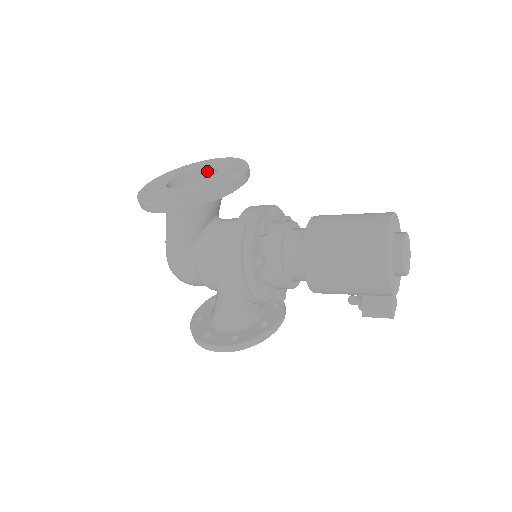
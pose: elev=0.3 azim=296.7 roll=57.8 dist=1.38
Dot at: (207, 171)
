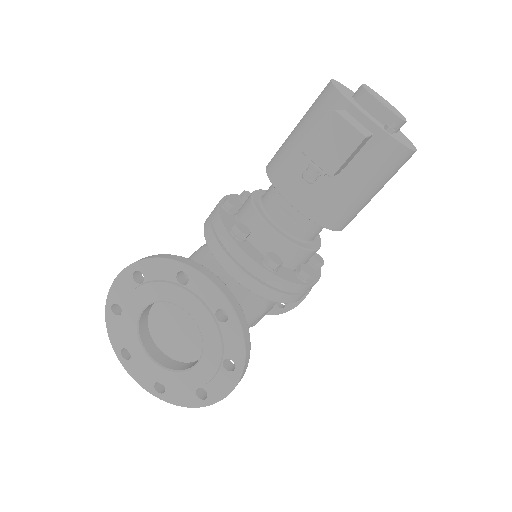
Dot at: occluded
